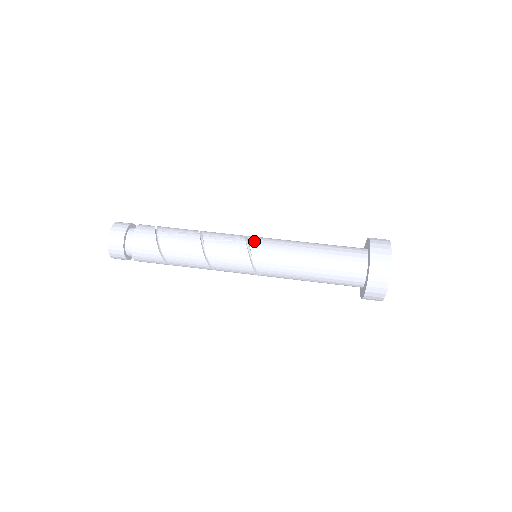
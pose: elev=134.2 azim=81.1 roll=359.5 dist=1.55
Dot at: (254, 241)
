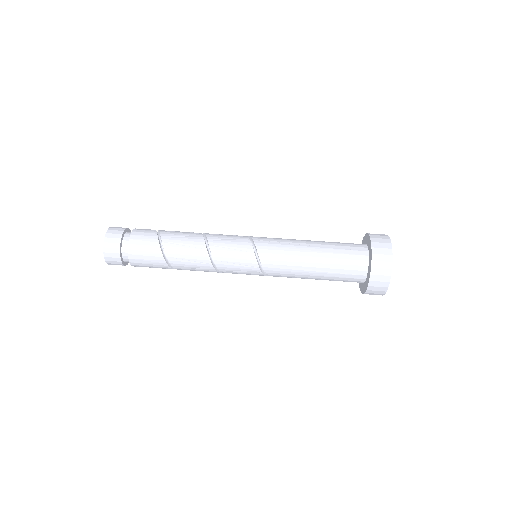
Dot at: occluded
